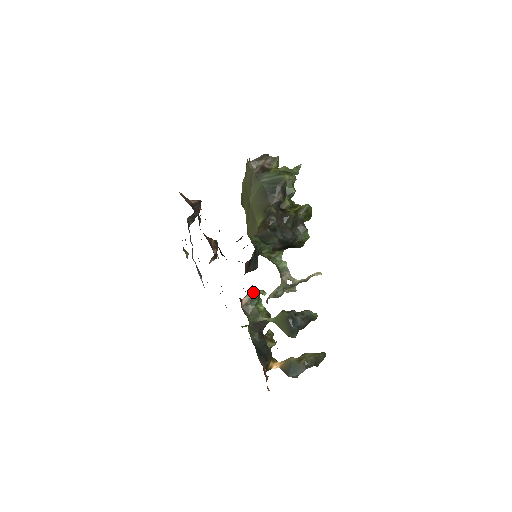
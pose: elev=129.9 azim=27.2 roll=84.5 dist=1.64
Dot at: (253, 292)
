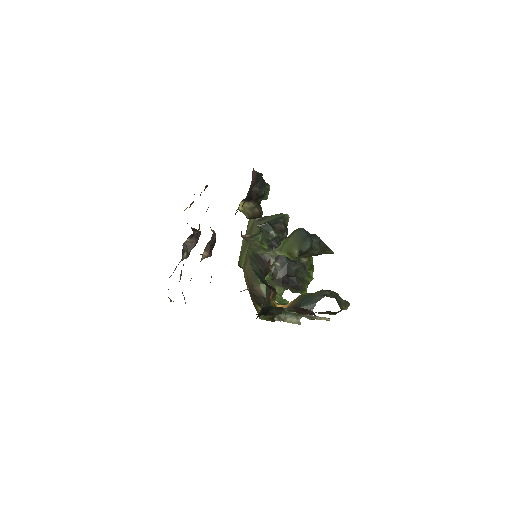
Dot at: occluded
